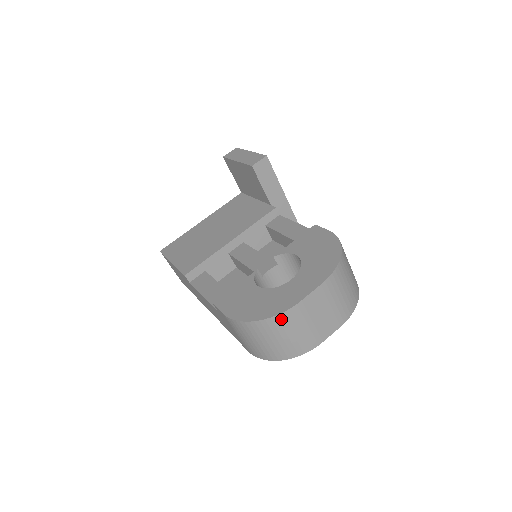
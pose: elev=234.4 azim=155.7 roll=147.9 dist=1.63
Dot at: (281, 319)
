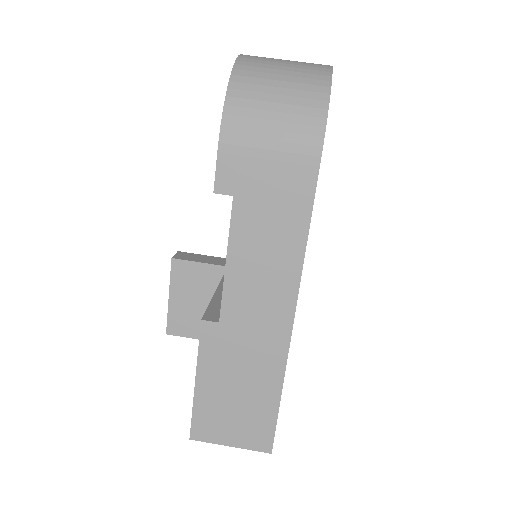
Dot at: (247, 61)
